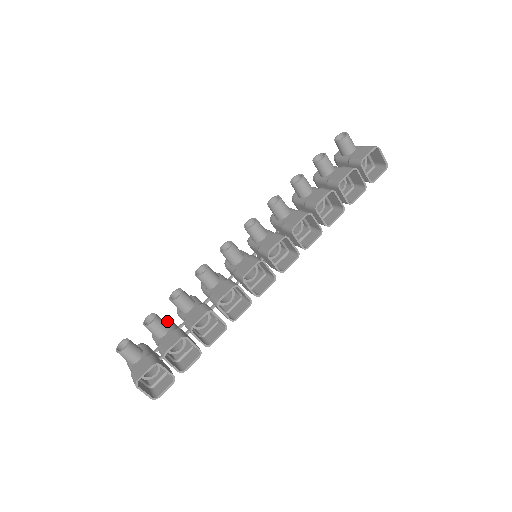
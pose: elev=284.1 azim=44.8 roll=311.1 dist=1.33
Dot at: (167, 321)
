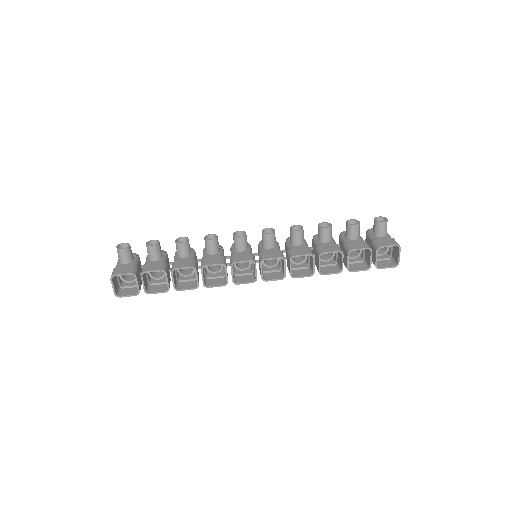
Dot at: (164, 253)
